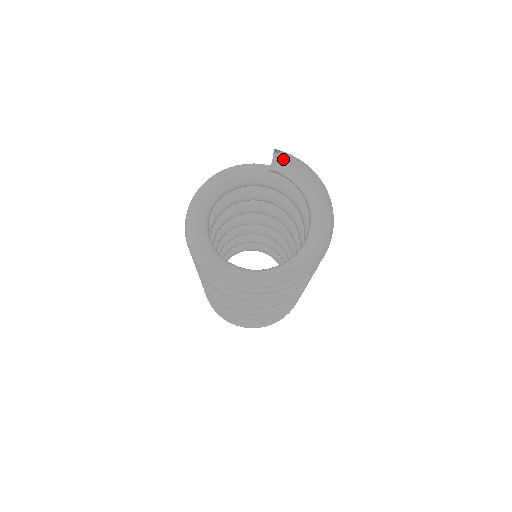
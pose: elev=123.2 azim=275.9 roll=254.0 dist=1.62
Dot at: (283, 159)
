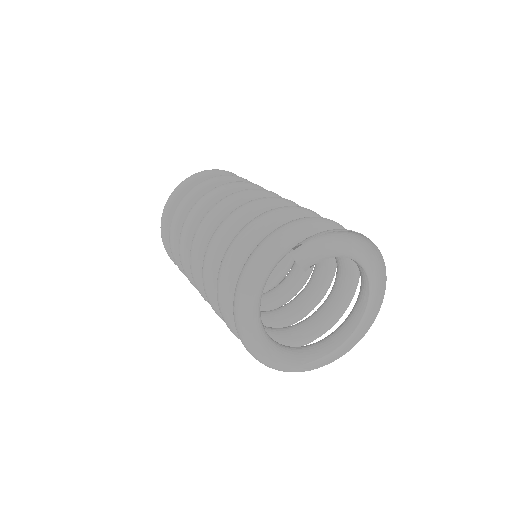
Dot at: occluded
